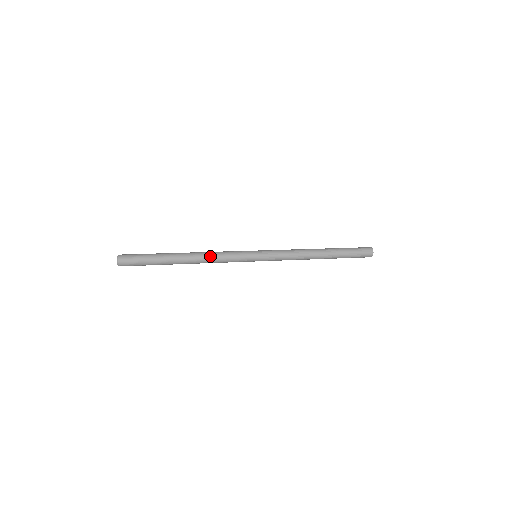
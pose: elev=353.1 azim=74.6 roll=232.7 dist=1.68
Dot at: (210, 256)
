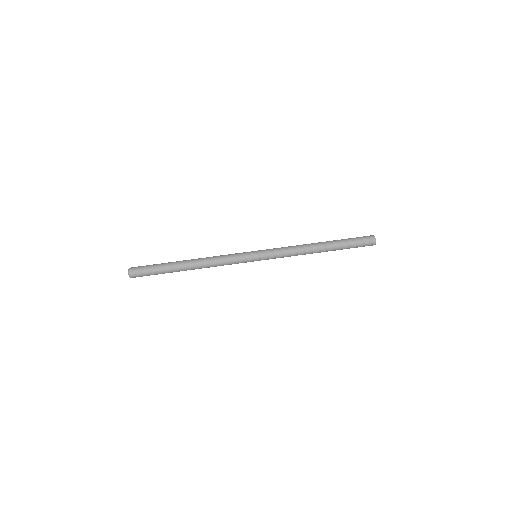
Dot at: occluded
